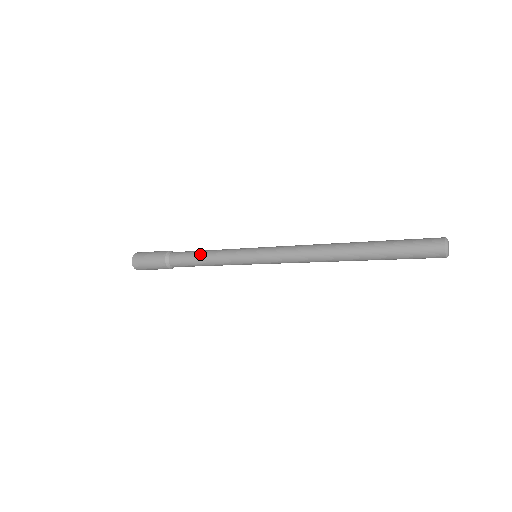
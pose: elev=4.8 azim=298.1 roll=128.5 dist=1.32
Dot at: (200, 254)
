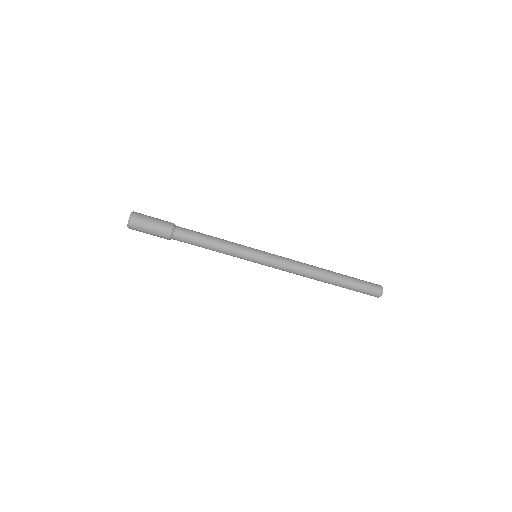
Dot at: occluded
